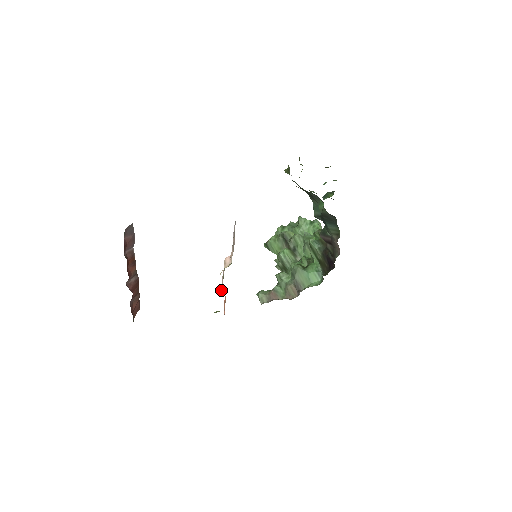
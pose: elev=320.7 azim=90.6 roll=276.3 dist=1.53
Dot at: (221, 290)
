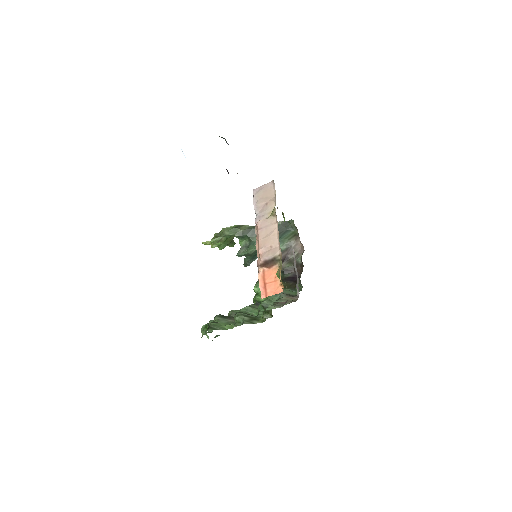
Dot at: (274, 240)
